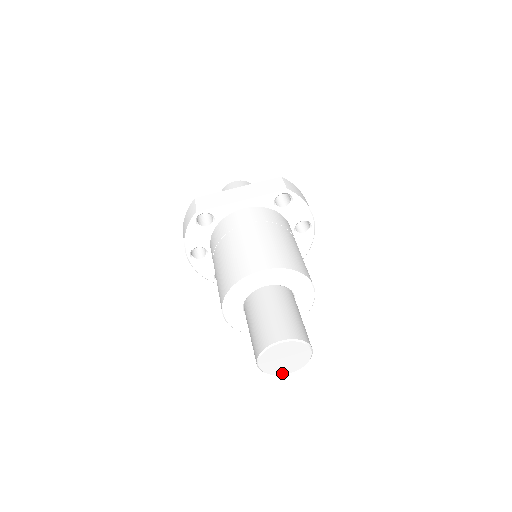
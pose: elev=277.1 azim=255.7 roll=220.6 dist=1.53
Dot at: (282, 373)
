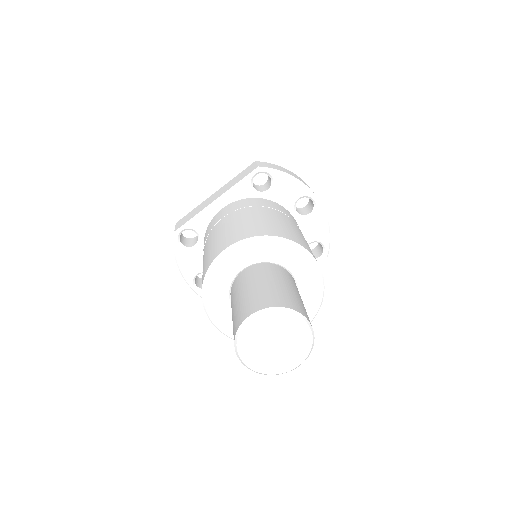
Dot at: (287, 368)
